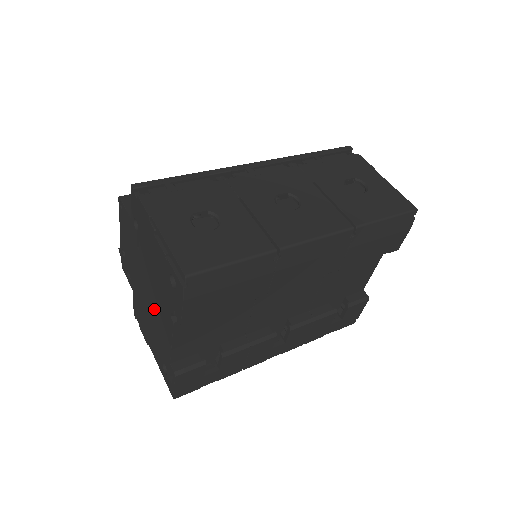
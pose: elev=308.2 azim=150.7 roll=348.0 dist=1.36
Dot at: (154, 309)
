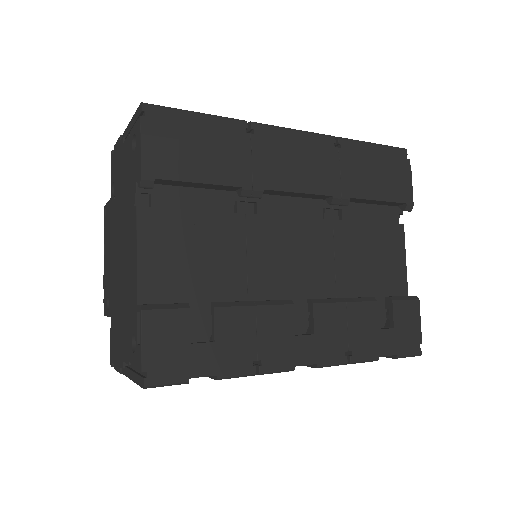
Dot at: (124, 260)
